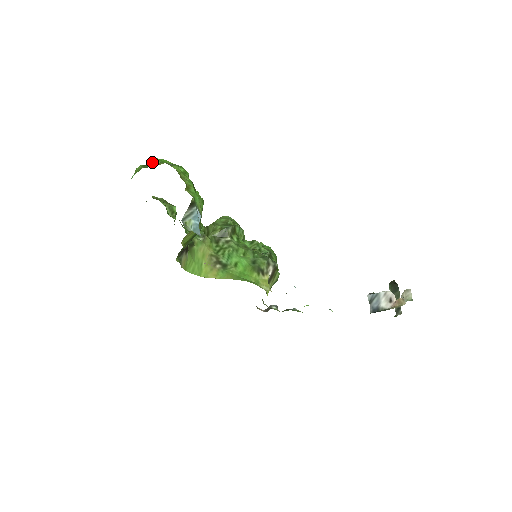
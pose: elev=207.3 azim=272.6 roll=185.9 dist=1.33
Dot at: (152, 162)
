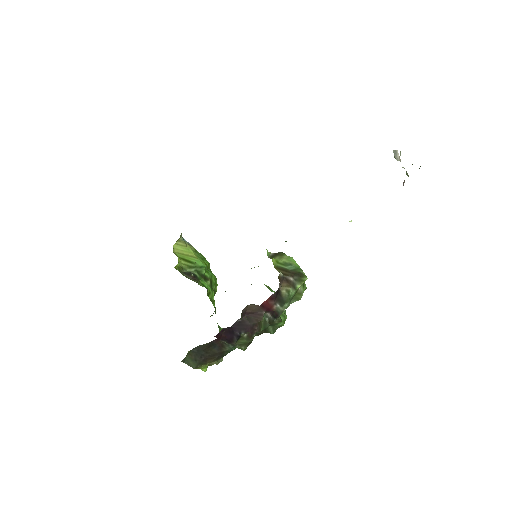
Dot at: occluded
